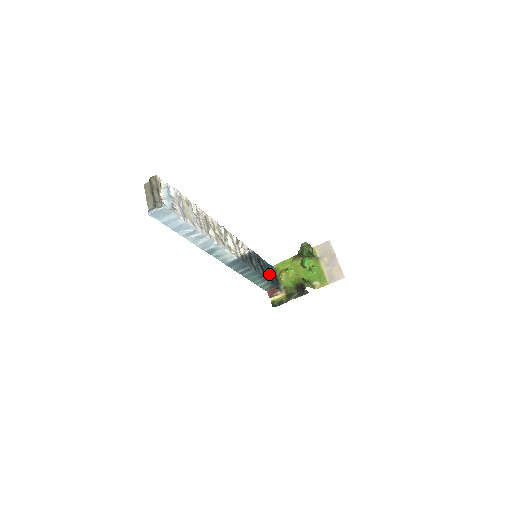
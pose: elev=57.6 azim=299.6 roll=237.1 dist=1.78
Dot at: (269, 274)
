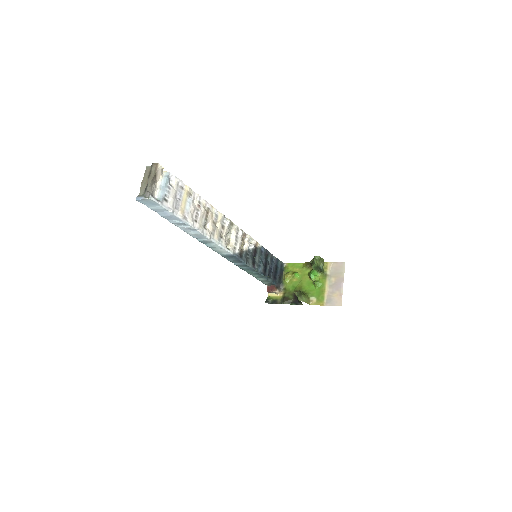
Dot at: (274, 271)
